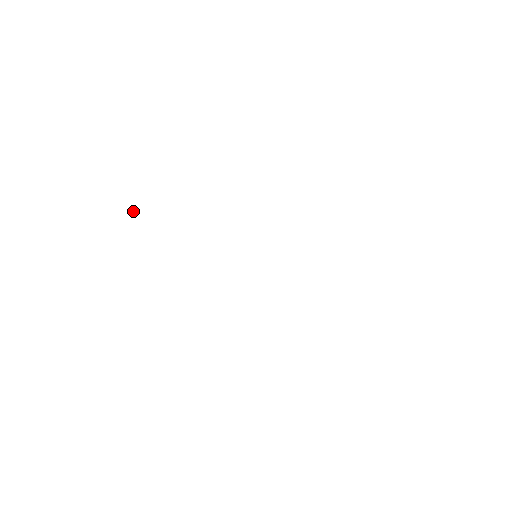
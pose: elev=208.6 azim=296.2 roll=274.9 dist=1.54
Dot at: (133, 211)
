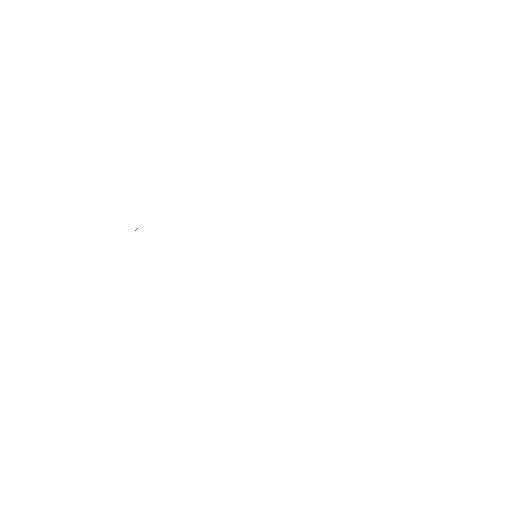
Dot at: (135, 230)
